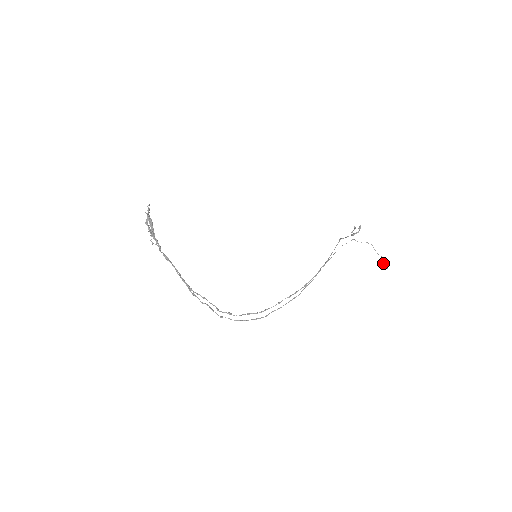
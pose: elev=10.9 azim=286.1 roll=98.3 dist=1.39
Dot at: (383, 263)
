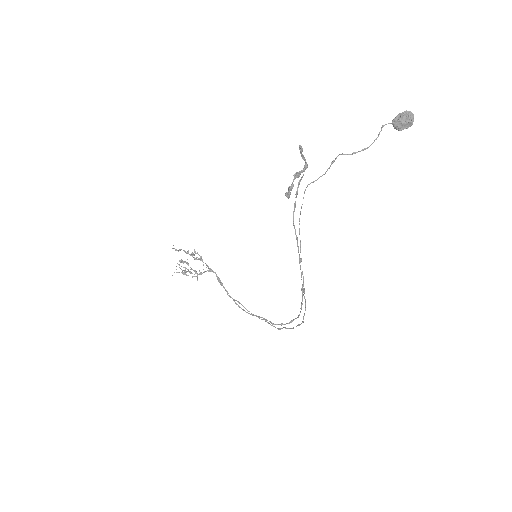
Dot at: occluded
